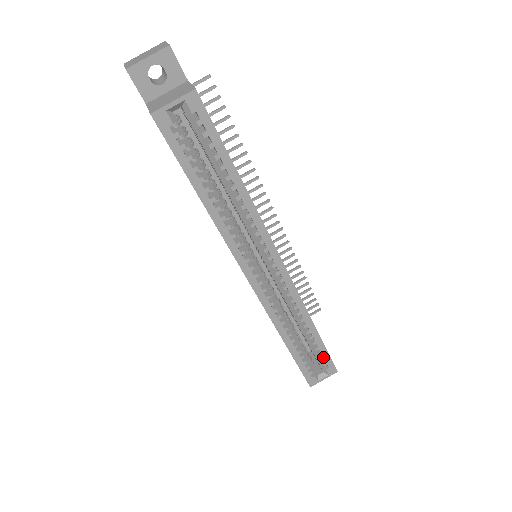
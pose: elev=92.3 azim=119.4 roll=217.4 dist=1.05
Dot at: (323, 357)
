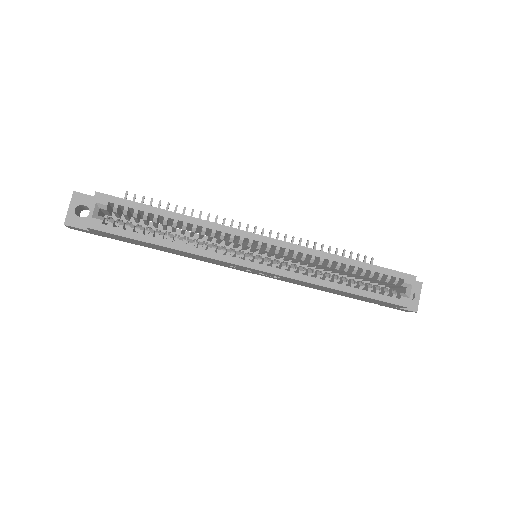
Dot at: (387, 275)
